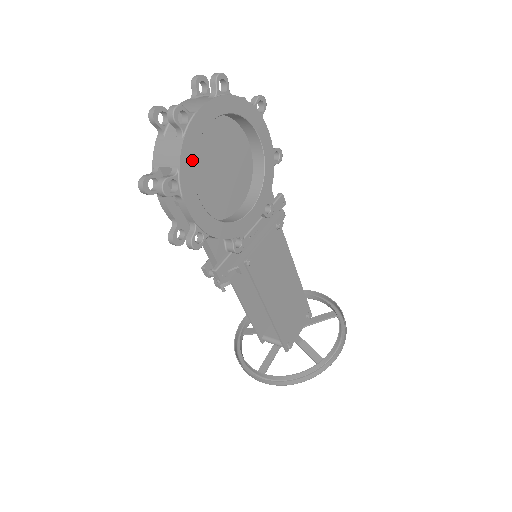
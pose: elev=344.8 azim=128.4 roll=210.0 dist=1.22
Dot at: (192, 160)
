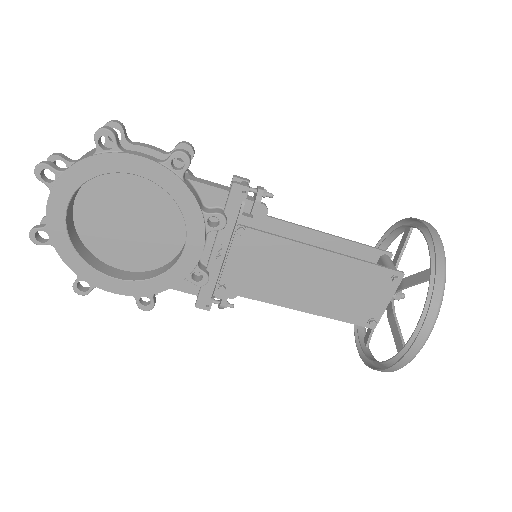
Dot at: (79, 258)
